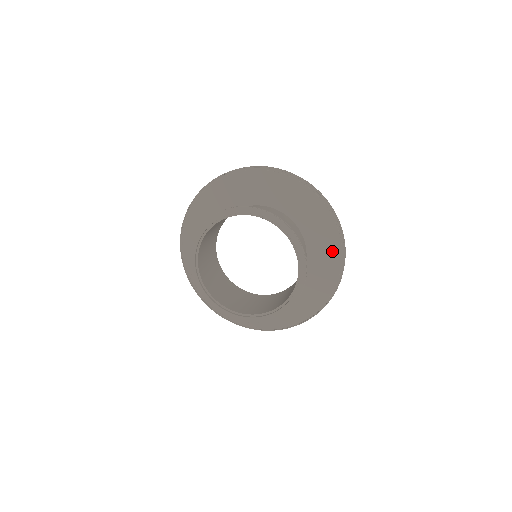
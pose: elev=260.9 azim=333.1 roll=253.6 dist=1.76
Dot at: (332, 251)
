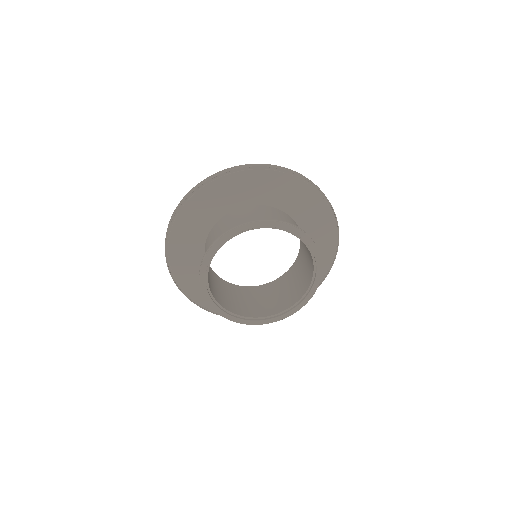
Dot at: occluded
